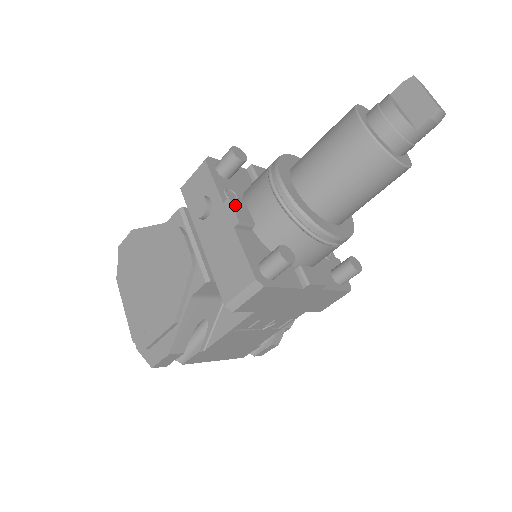
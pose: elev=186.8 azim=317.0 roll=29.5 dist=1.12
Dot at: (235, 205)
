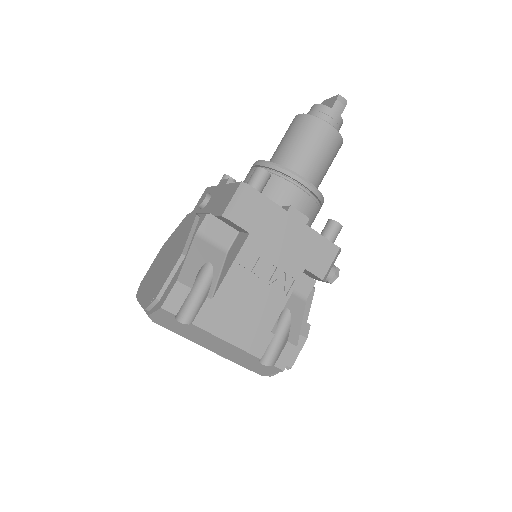
Dot at: occluded
